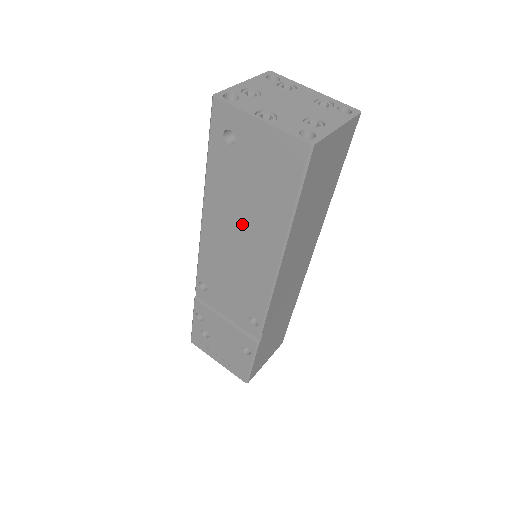
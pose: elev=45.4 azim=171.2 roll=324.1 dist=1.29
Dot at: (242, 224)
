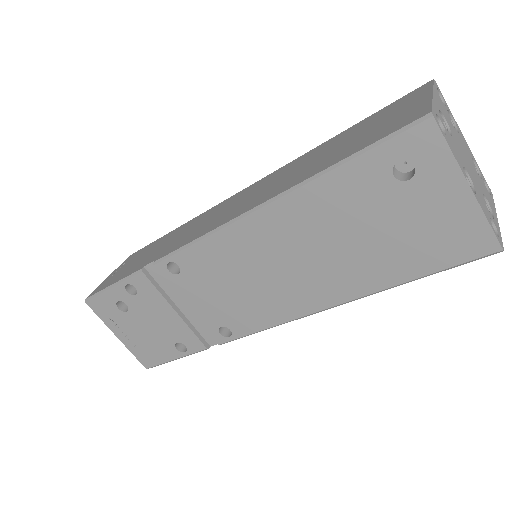
Dot at: (316, 253)
